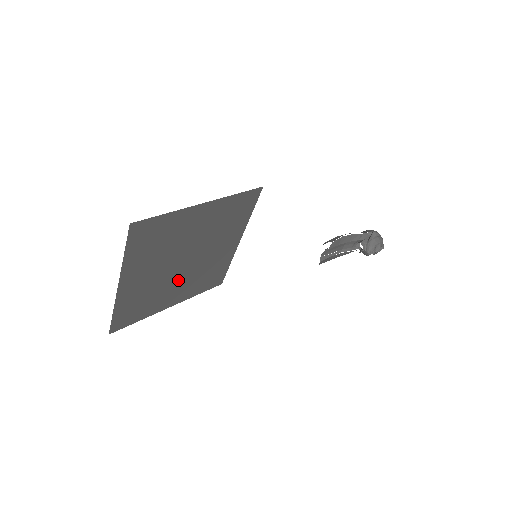
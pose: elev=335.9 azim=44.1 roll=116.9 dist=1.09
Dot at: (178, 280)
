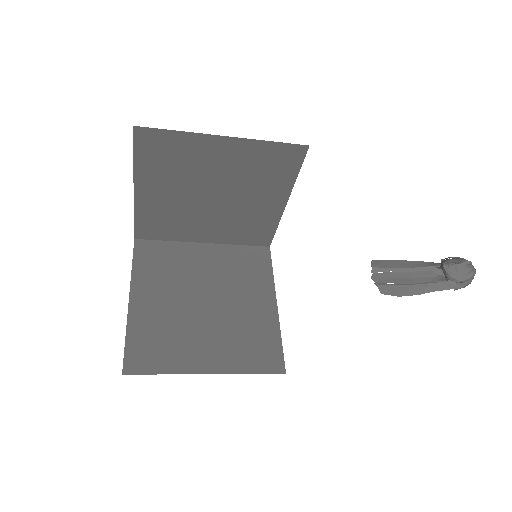
Dot at: (204, 329)
